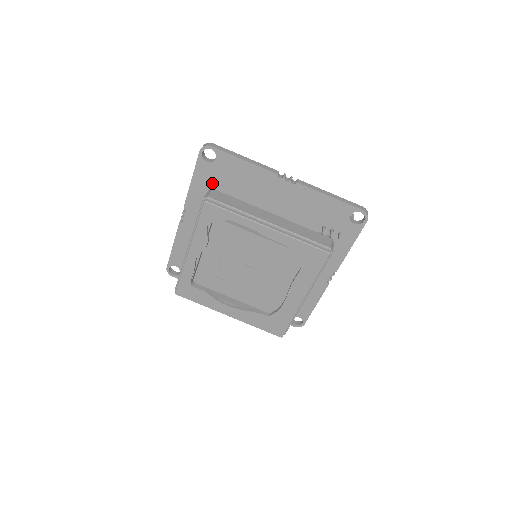
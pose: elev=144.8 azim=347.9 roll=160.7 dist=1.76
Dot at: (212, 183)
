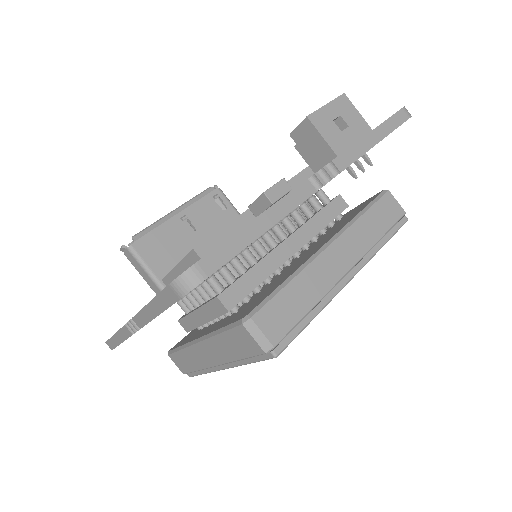
Dot at: occluded
